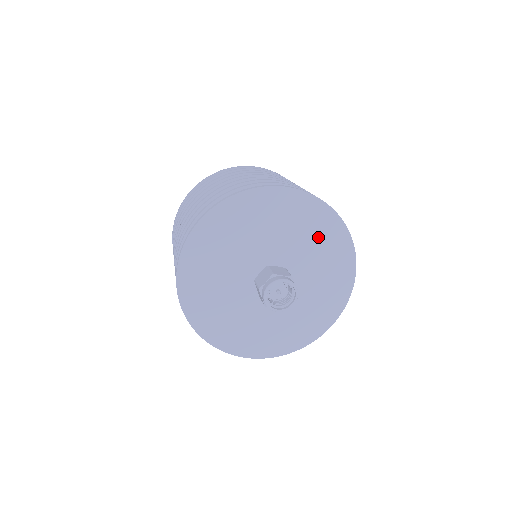
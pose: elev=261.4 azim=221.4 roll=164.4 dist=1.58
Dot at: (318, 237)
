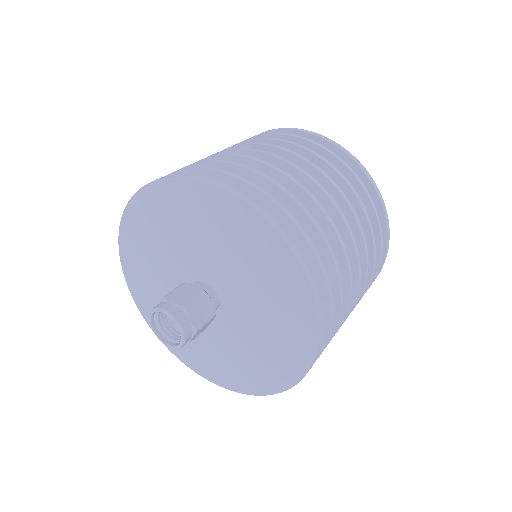
Dot at: (250, 254)
